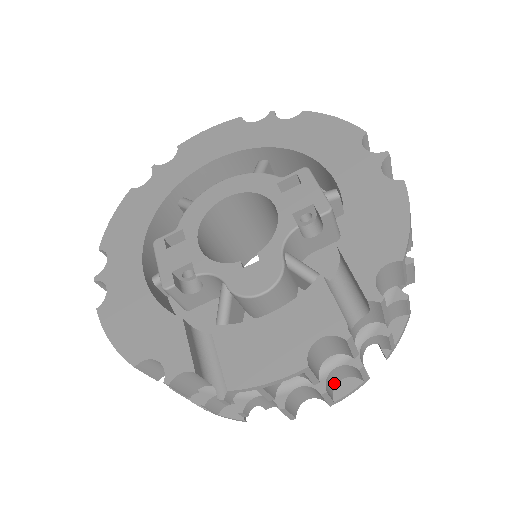
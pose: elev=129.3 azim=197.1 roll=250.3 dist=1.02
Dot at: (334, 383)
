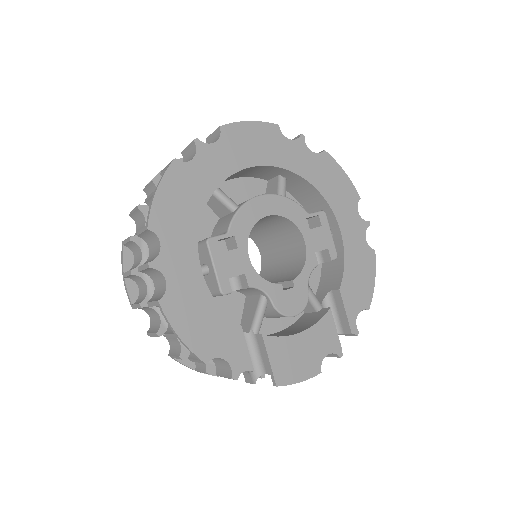
Dot at: occluded
